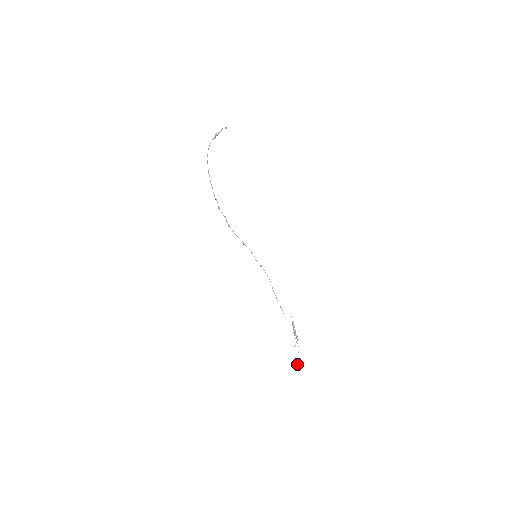
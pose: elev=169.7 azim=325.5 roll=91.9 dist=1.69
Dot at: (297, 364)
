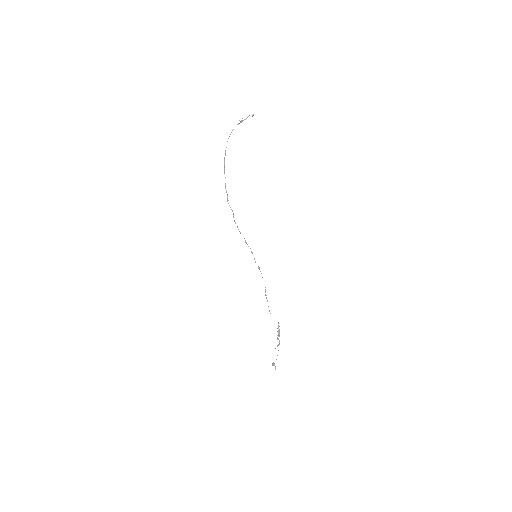
Dot at: (274, 365)
